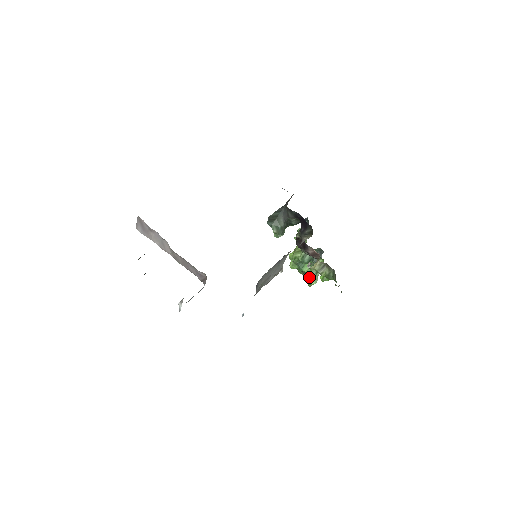
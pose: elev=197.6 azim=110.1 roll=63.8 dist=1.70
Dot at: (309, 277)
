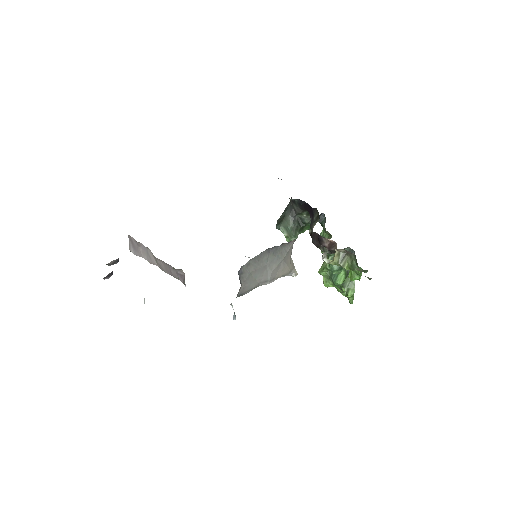
Dot at: (343, 287)
